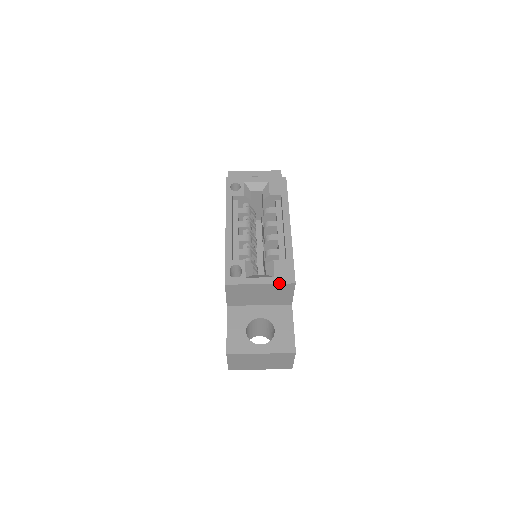
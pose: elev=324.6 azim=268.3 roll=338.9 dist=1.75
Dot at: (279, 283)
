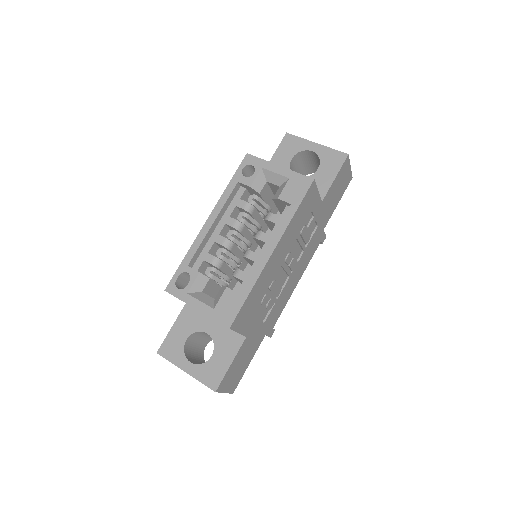
Dot at: (213, 319)
